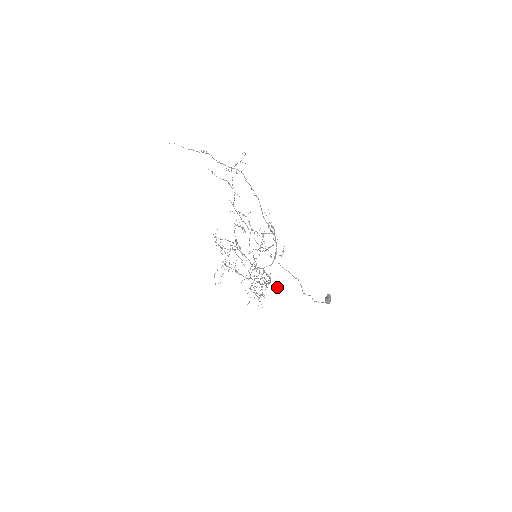
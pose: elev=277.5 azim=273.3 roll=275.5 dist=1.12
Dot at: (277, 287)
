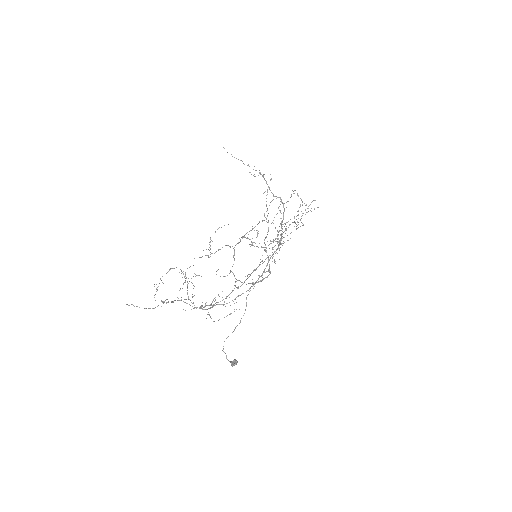
Dot at: (225, 306)
